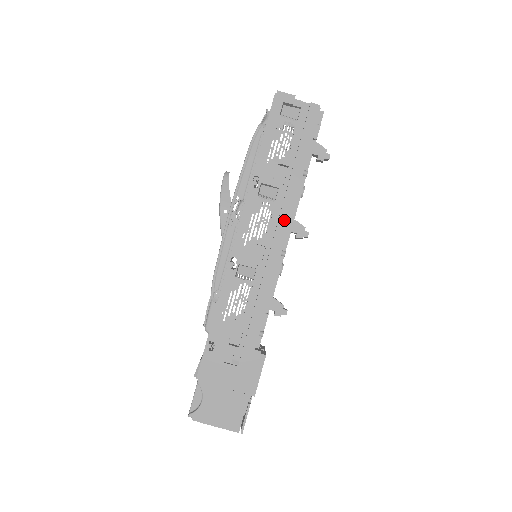
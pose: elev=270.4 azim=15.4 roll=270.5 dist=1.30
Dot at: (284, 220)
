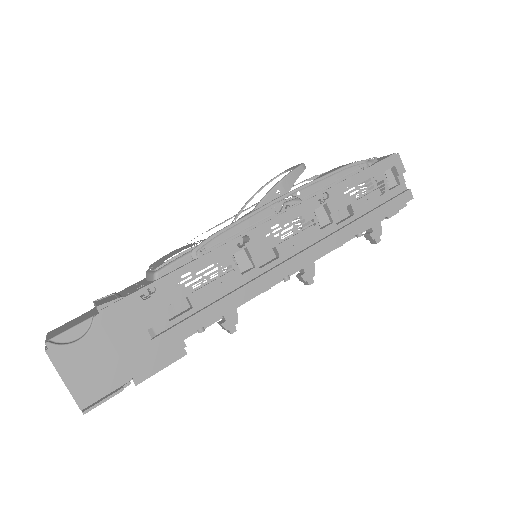
Dot at: (315, 251)
